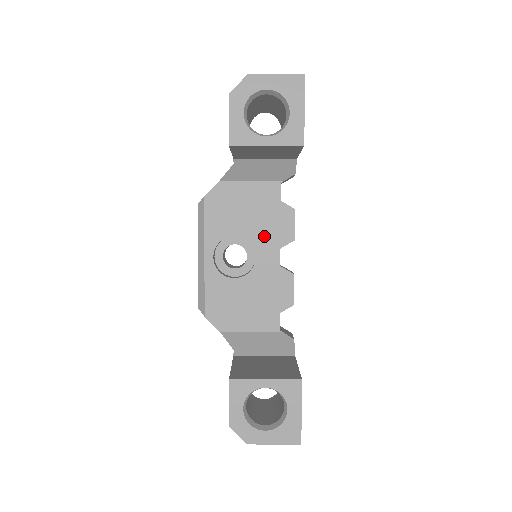
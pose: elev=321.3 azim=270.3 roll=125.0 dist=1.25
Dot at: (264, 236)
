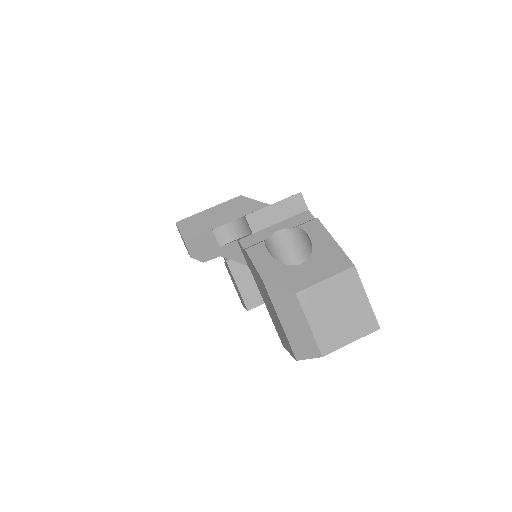
Dot at: occluded
